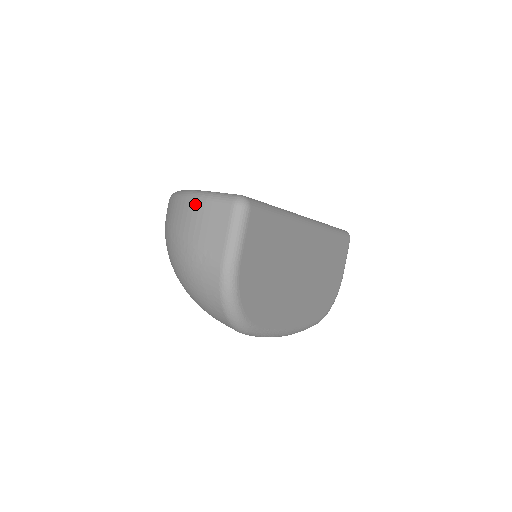
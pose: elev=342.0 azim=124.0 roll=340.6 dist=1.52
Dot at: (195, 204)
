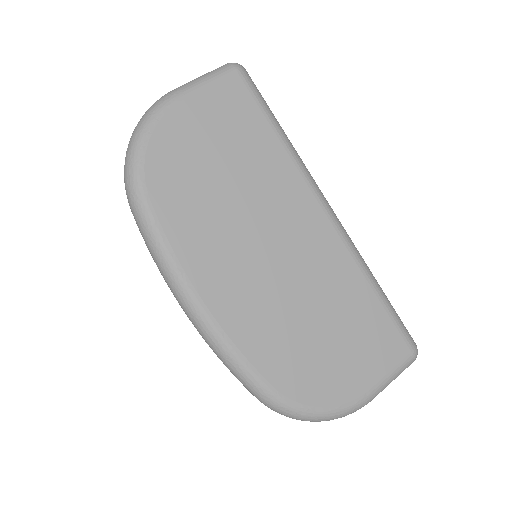
Dot at: occluded
